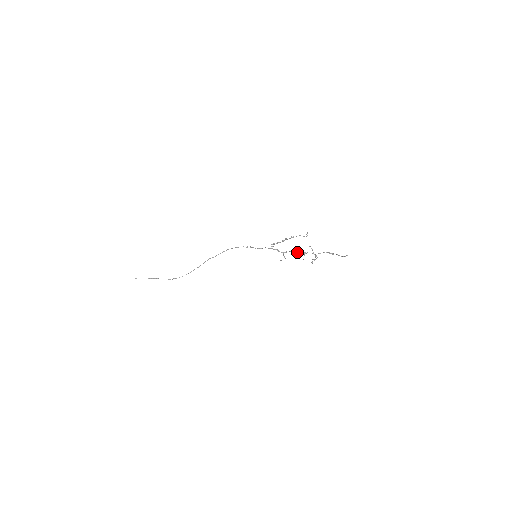
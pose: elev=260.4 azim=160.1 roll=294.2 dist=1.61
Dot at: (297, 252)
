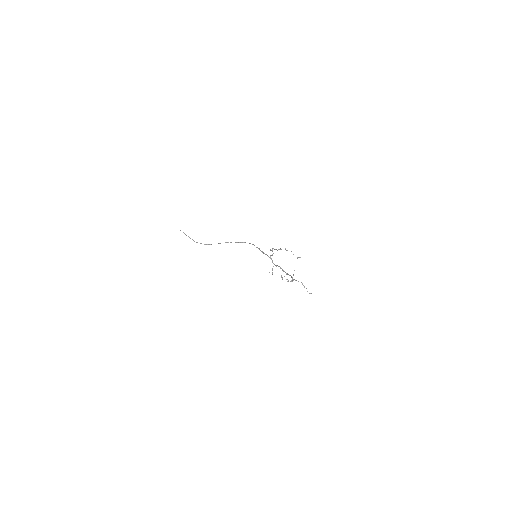
Dot at: occluded
